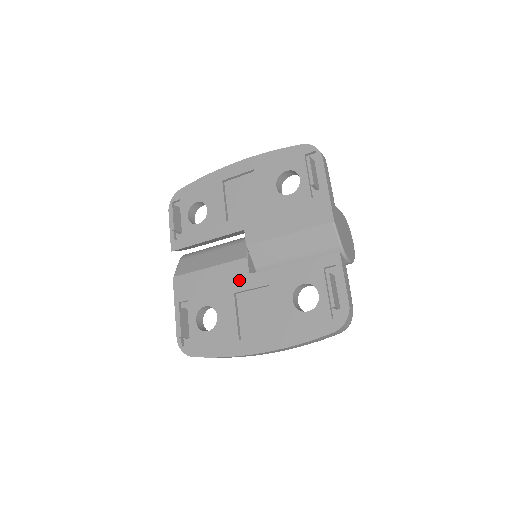
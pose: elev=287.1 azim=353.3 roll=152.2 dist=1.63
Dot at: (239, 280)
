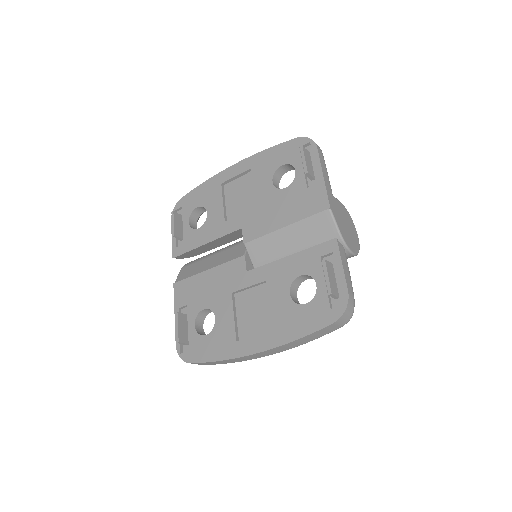
Dot at: (237, 279)
